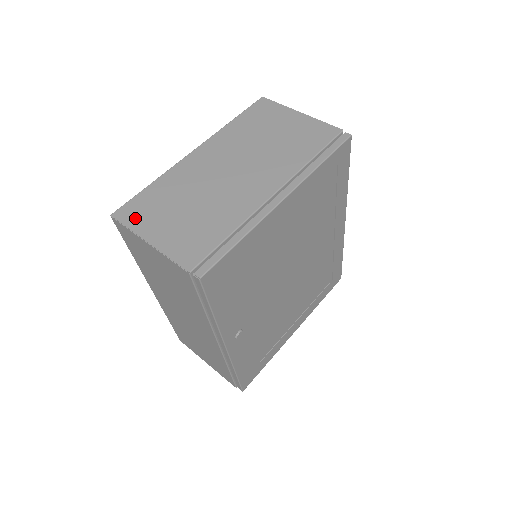
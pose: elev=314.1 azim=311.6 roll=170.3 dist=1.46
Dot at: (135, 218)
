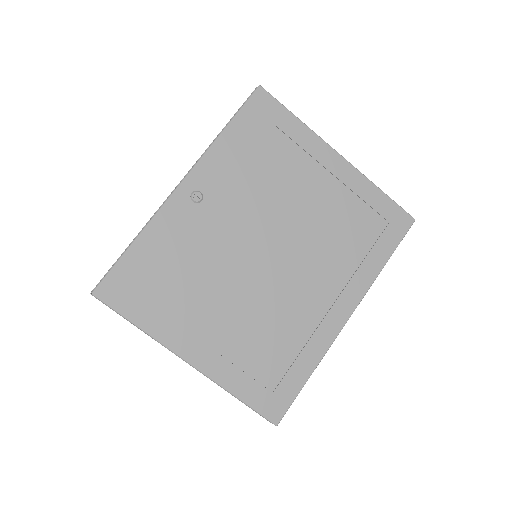
Dot at: occluded
